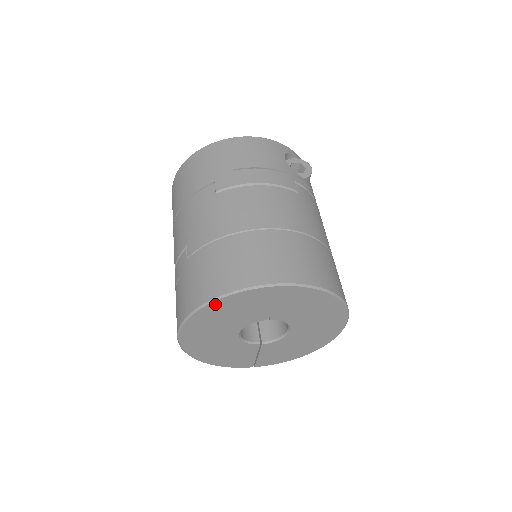
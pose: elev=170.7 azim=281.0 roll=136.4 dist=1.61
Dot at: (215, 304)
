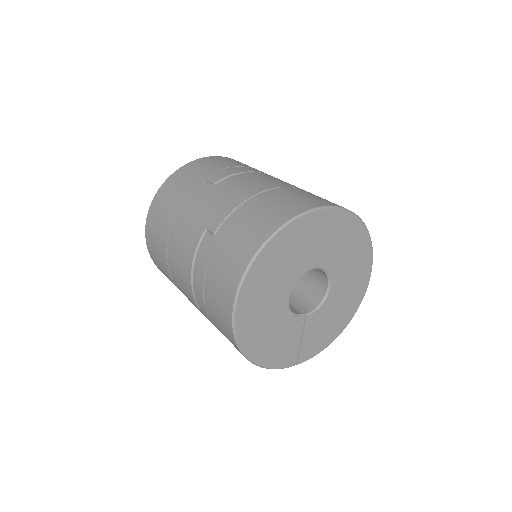
Dot at: (274, 241)
